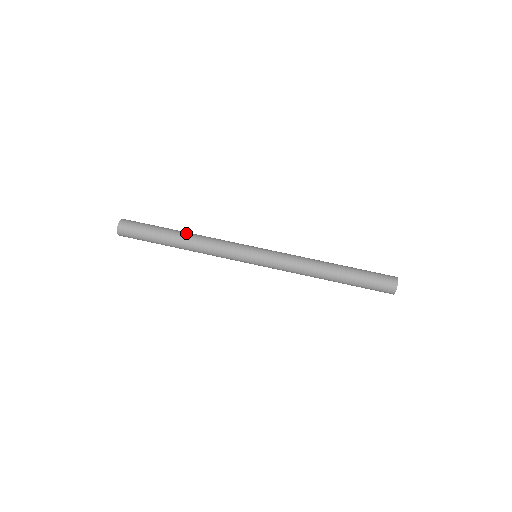
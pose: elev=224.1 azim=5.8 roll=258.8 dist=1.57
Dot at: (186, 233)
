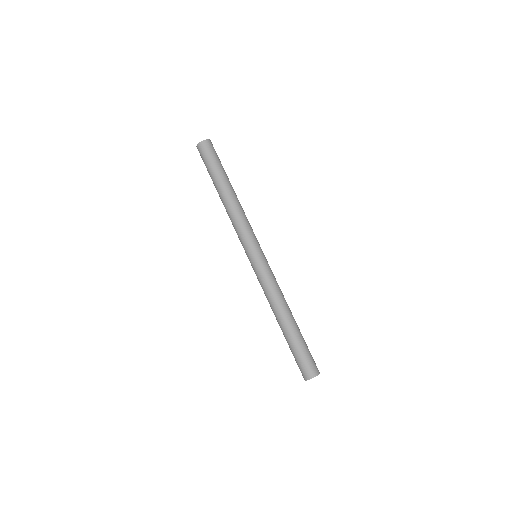
Dot at: (235, 193)
